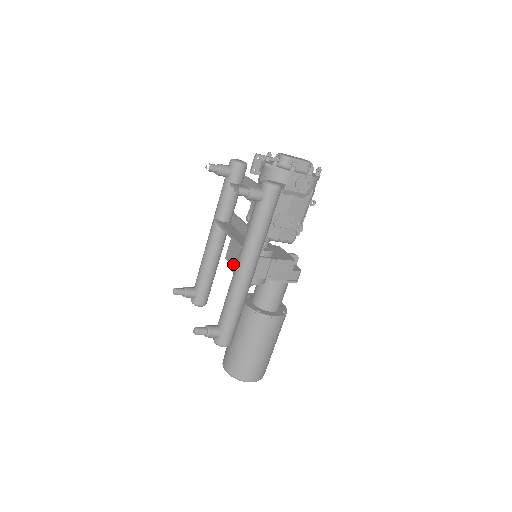
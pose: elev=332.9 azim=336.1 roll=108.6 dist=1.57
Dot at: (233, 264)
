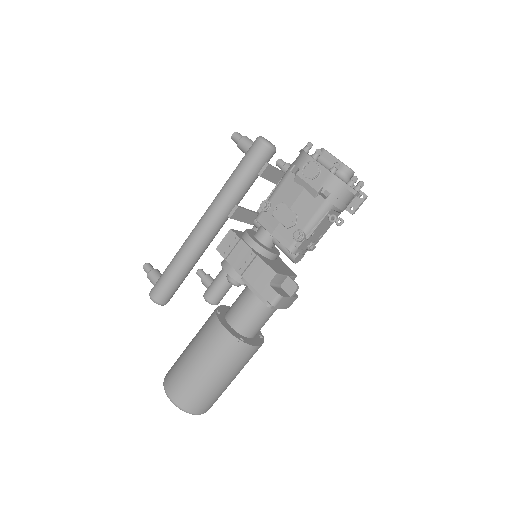
Dot at: occluded
